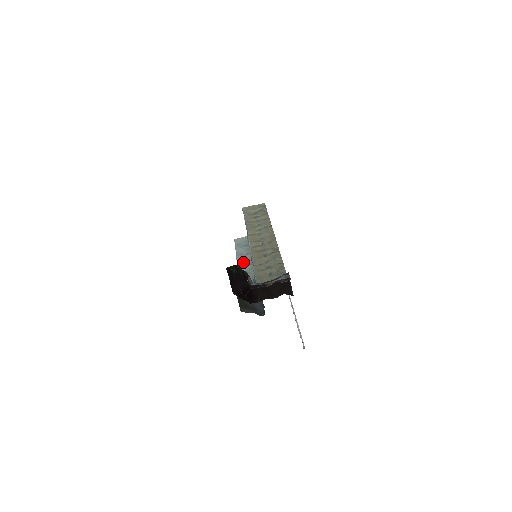
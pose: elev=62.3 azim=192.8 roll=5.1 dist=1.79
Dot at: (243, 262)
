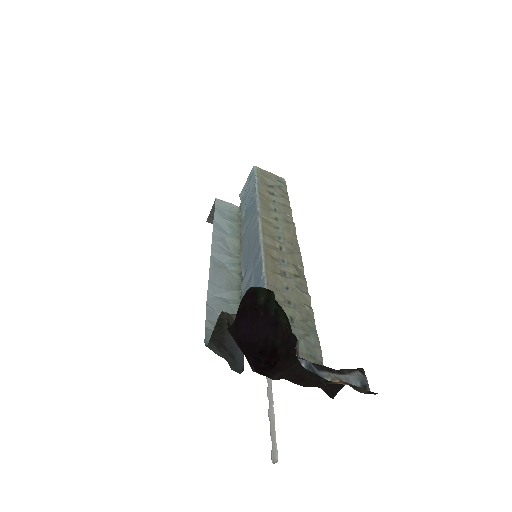
Dot at: (221, 244)
